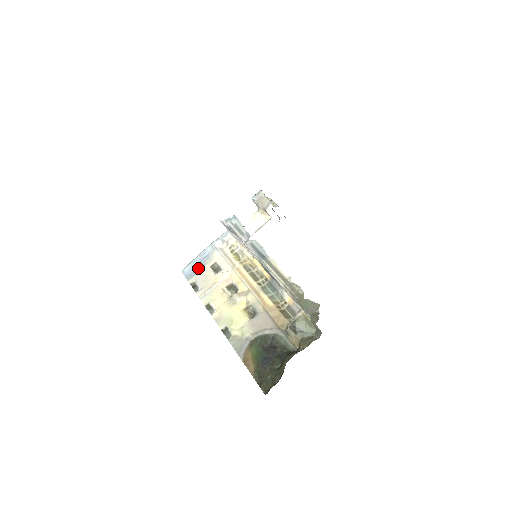
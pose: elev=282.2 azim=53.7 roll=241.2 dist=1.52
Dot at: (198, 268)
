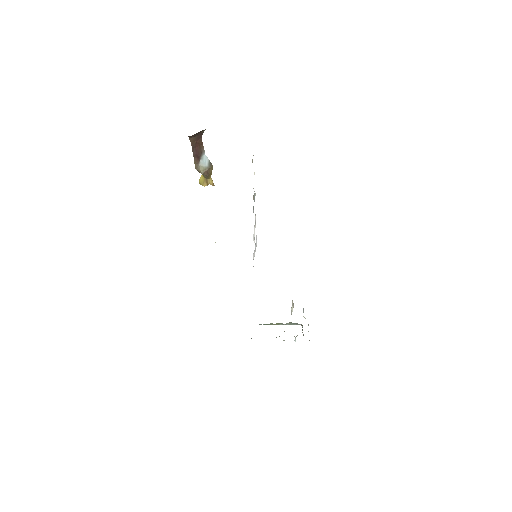
Dot at: occluded
